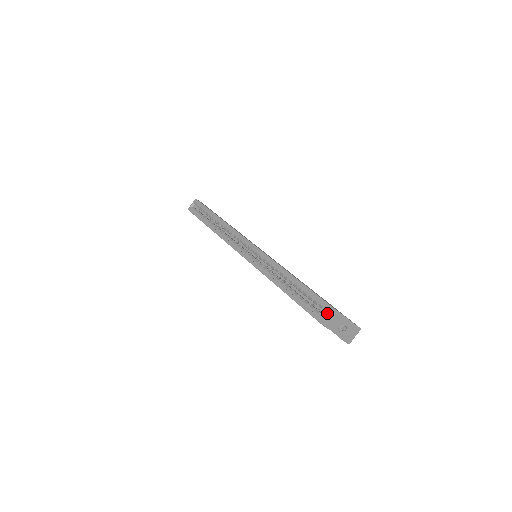
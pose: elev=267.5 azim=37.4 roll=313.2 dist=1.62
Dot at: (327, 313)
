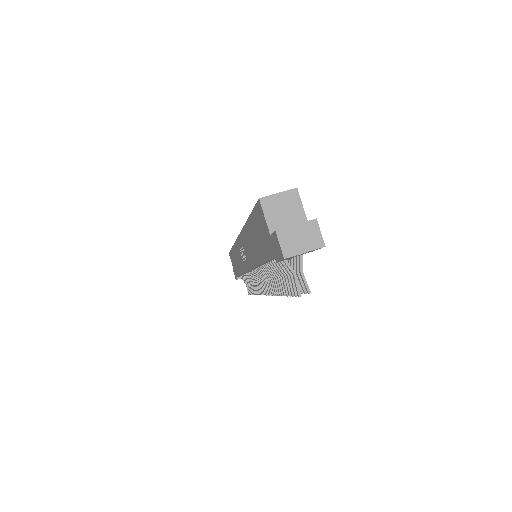
Dot at: occluded
